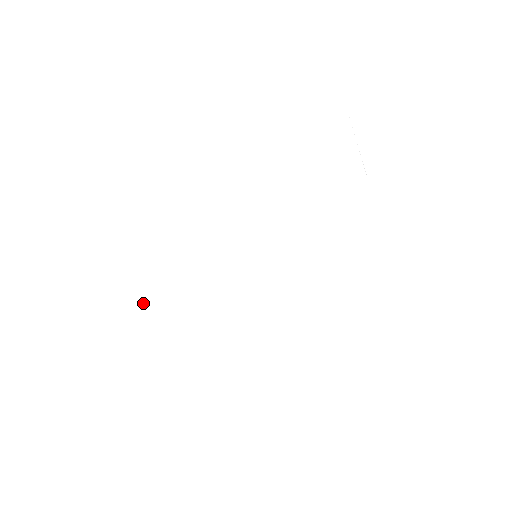
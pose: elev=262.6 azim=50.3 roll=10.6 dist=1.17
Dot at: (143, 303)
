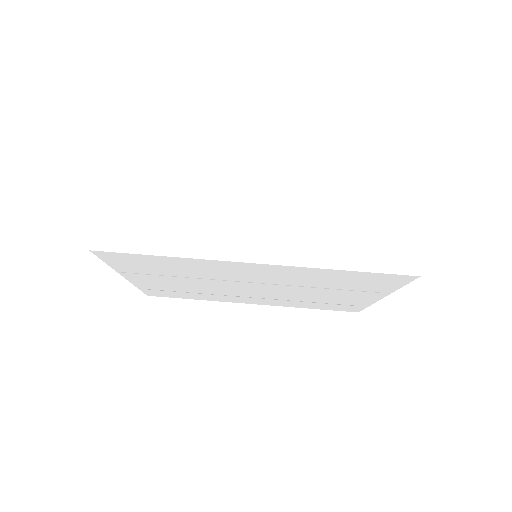
Dot at: (149, 262)
